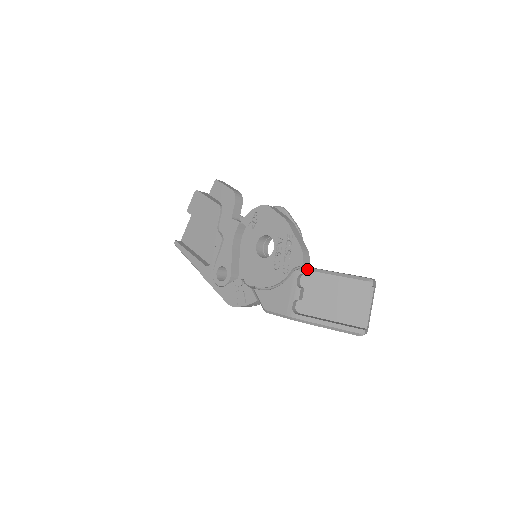
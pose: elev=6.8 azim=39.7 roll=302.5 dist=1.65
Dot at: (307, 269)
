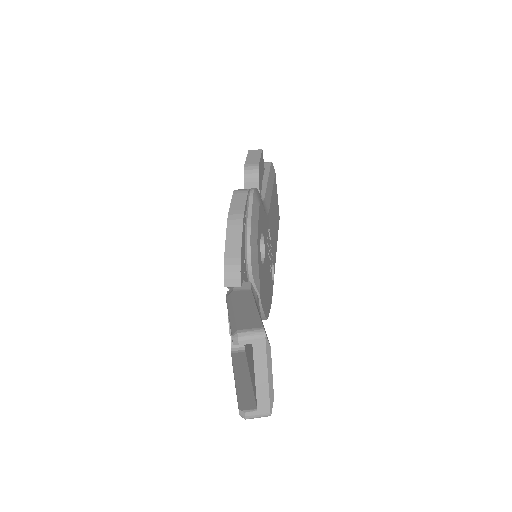
Dot at: (229, 293)
